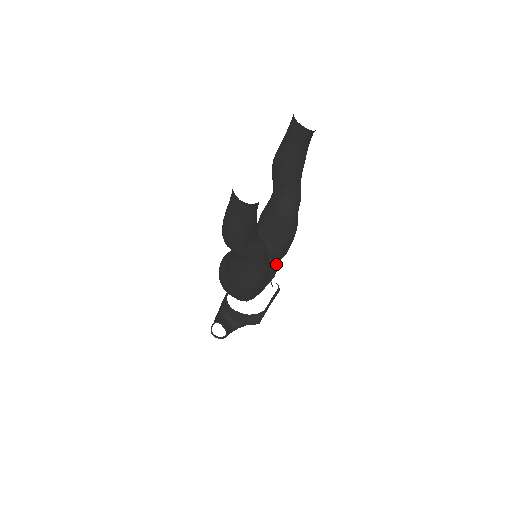
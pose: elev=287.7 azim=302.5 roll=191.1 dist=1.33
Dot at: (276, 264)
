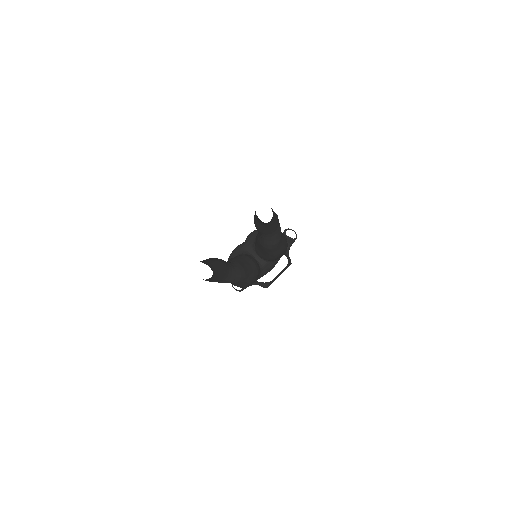
Dot at: (273, 263)
